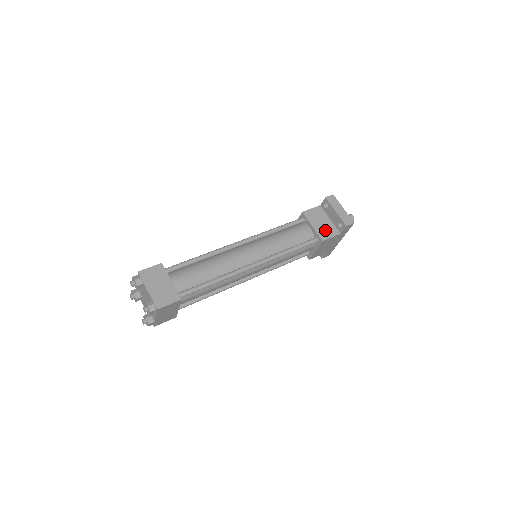
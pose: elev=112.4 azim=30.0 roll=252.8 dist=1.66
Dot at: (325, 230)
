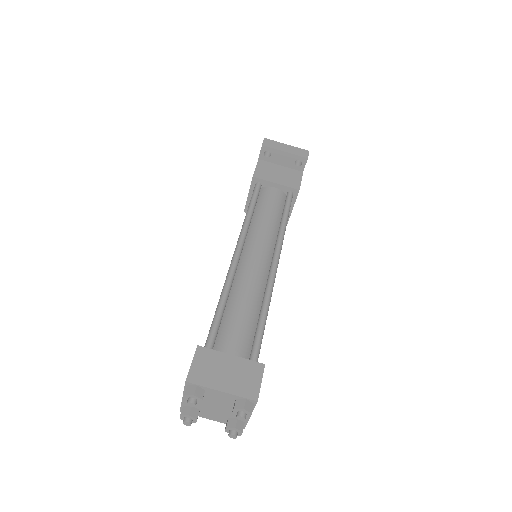
Dot at: (289, 178)
